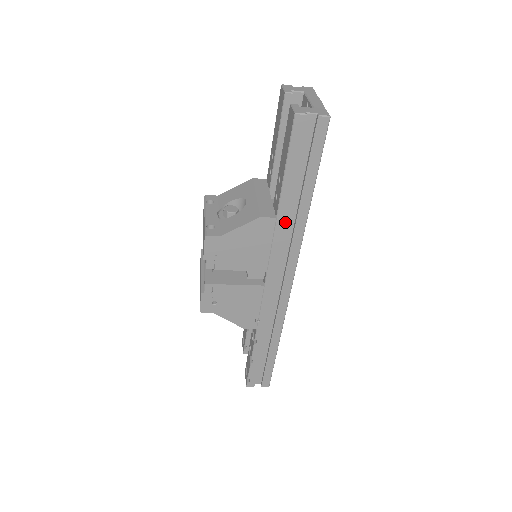
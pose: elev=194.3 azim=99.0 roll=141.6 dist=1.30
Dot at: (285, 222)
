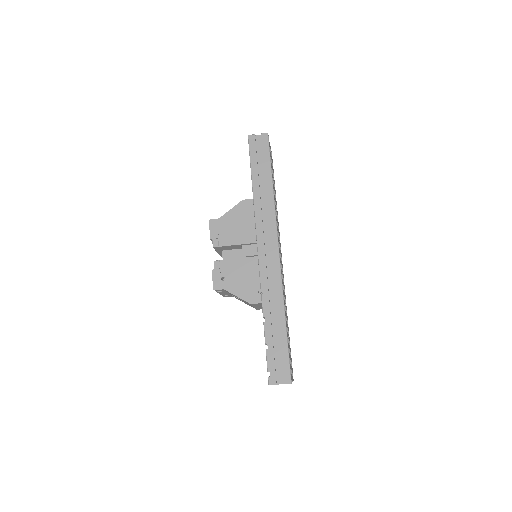
Dot at: (260, 201)
